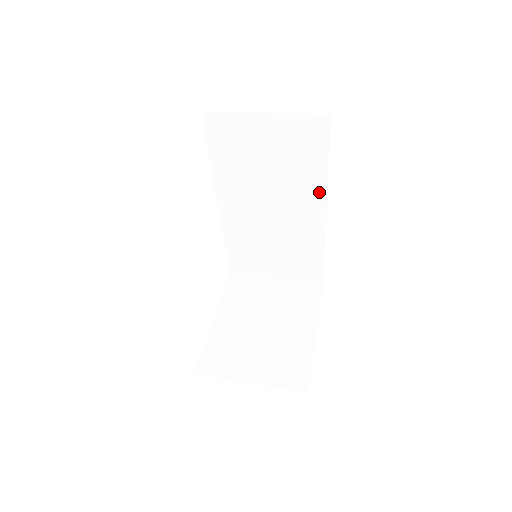
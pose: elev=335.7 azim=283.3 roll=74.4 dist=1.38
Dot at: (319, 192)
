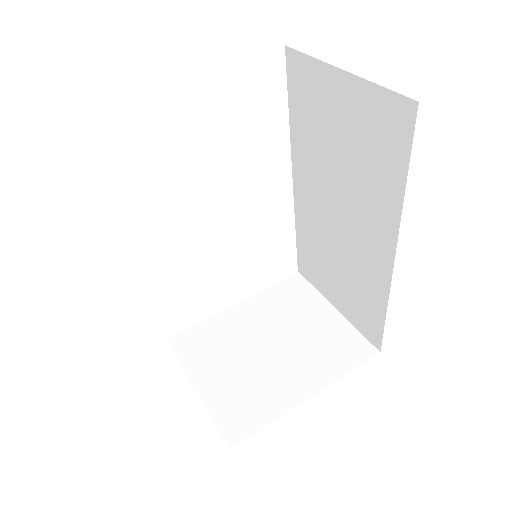
Dot at: (390, 222)
